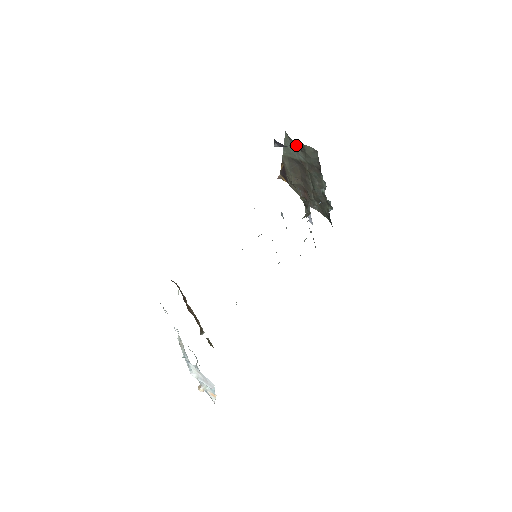
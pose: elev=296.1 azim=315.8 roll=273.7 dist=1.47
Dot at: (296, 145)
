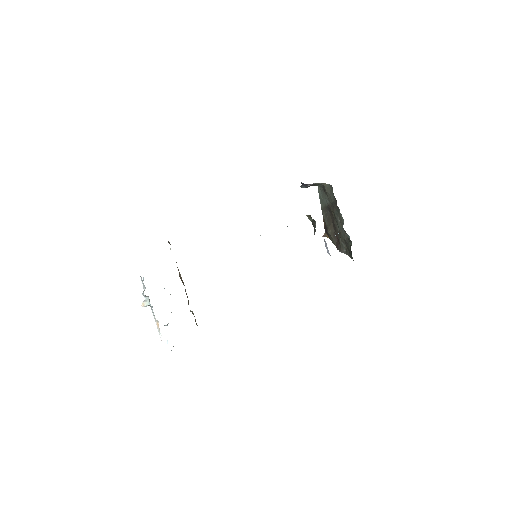
Dot at: (323, 191)
